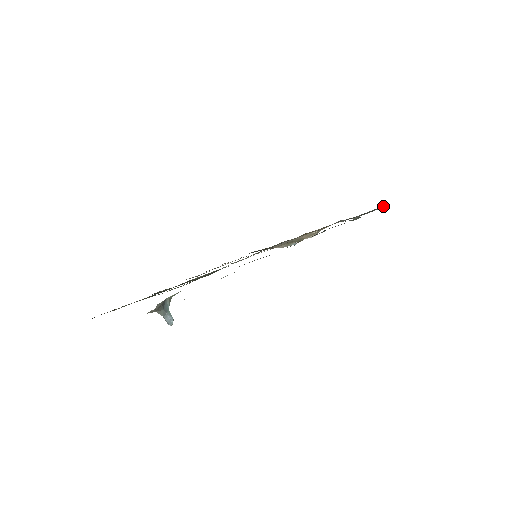
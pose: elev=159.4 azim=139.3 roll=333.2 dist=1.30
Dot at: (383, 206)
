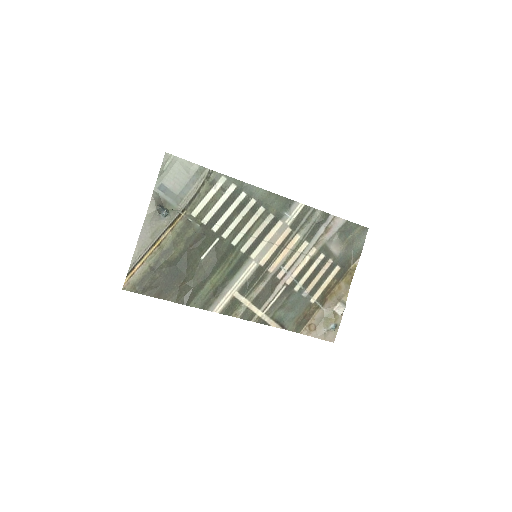
Dot at: (362, 234)
